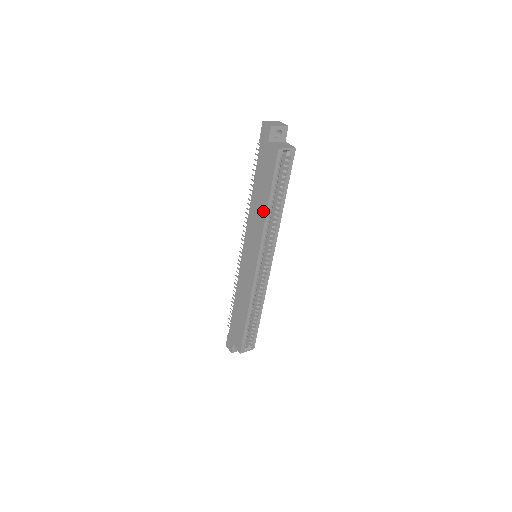
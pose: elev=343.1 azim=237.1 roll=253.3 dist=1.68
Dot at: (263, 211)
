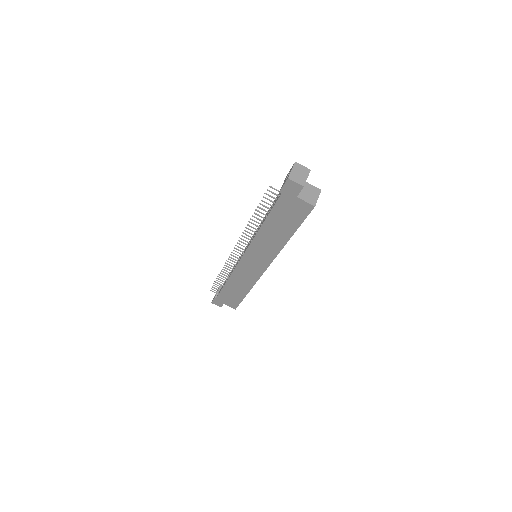
Dot at: (282, 241)
